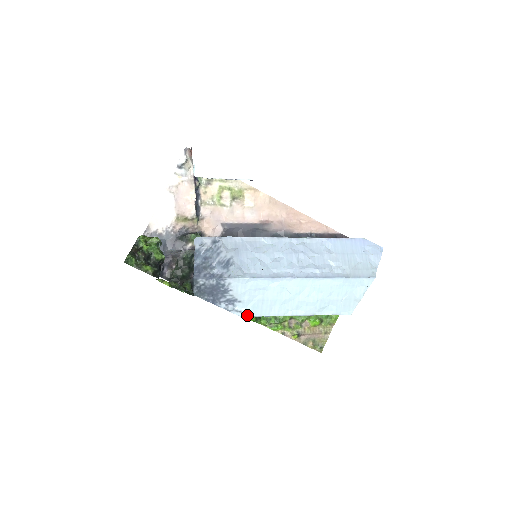
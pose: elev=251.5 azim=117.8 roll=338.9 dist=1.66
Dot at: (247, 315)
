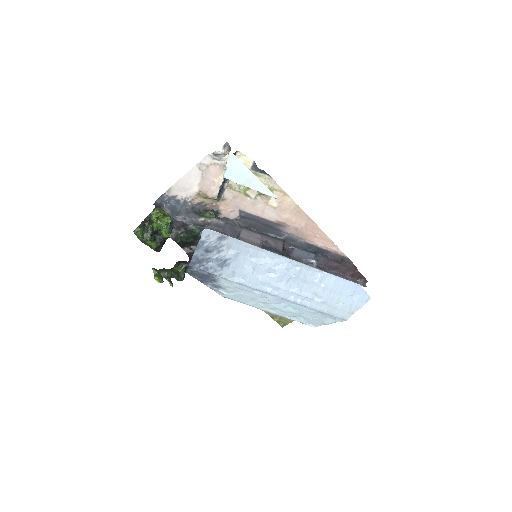
Dot at: (227, 297)
